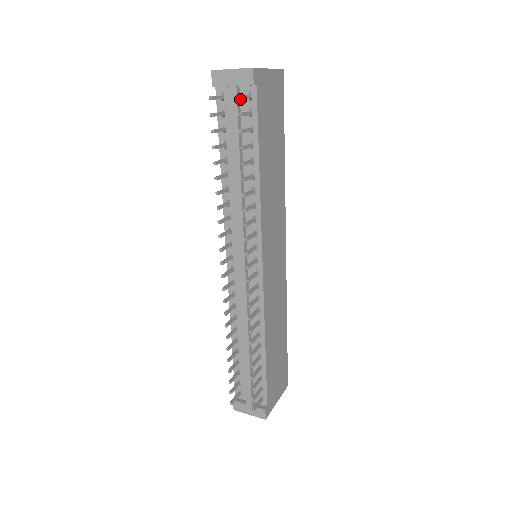
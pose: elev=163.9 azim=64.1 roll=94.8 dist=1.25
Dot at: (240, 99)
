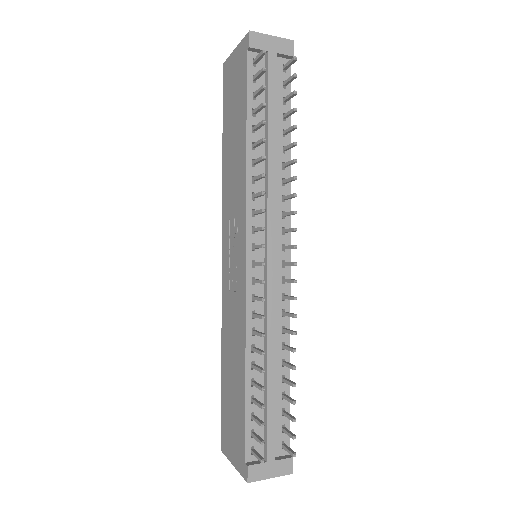
Dot at: (274, 68)
